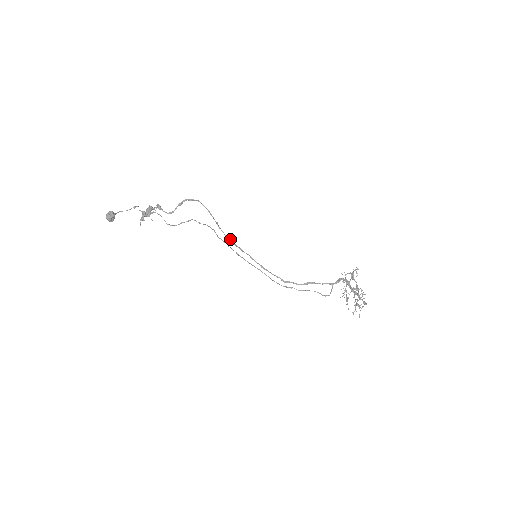
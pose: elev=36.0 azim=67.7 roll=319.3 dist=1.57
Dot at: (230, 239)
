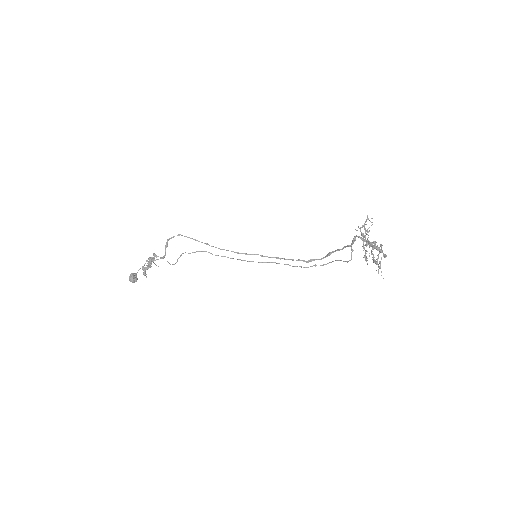
Dot at: occluded
